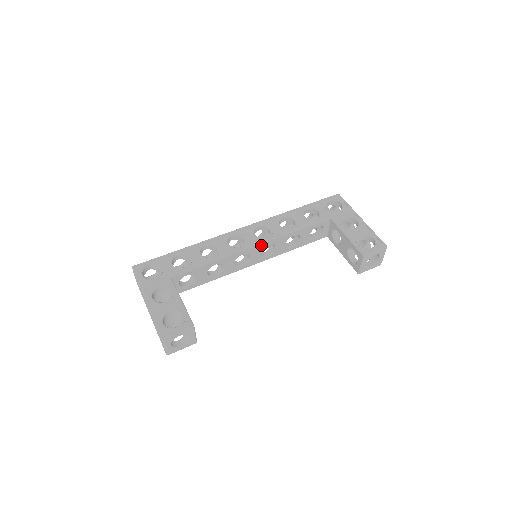
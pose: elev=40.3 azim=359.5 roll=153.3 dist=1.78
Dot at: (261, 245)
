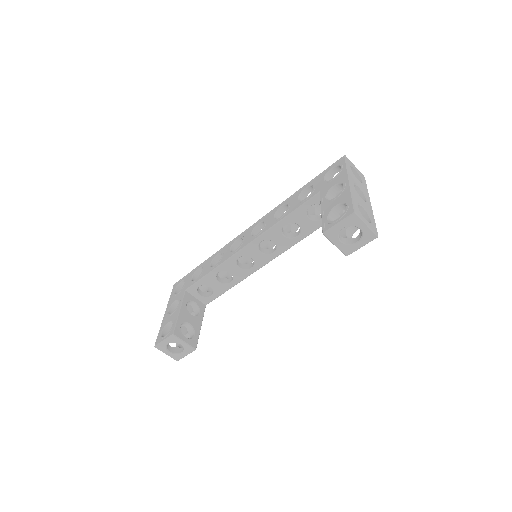
Dot at: (252, 244)
